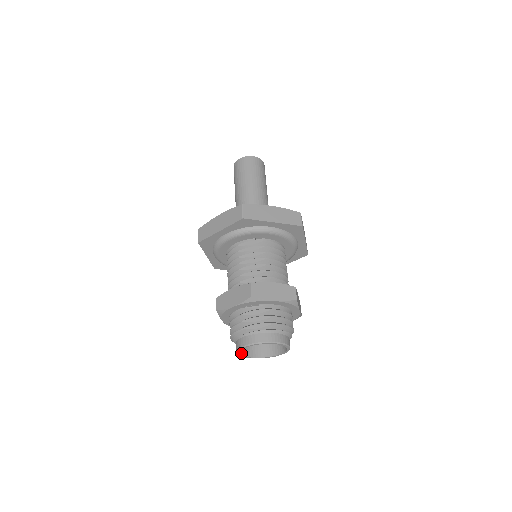
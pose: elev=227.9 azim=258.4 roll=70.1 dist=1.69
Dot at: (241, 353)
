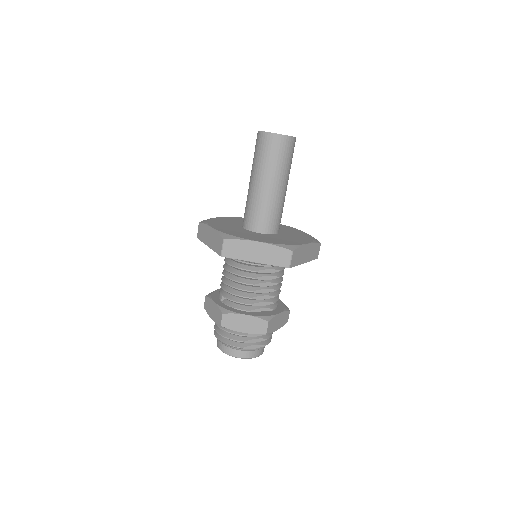
Dot at: occluded
